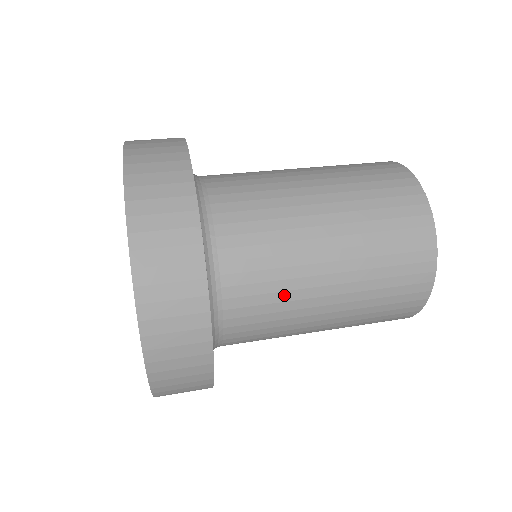
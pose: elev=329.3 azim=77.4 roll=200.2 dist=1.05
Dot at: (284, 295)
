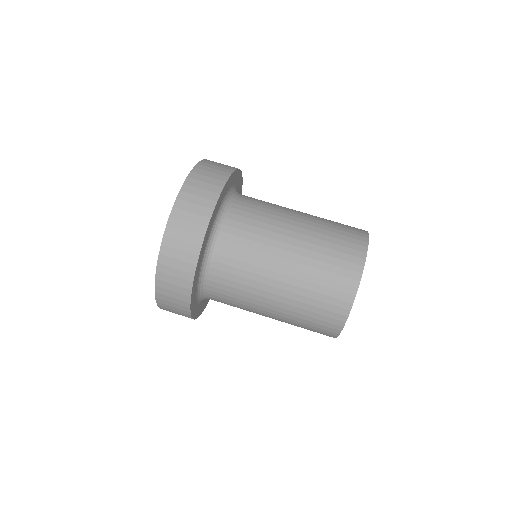
Dot at: occluded
